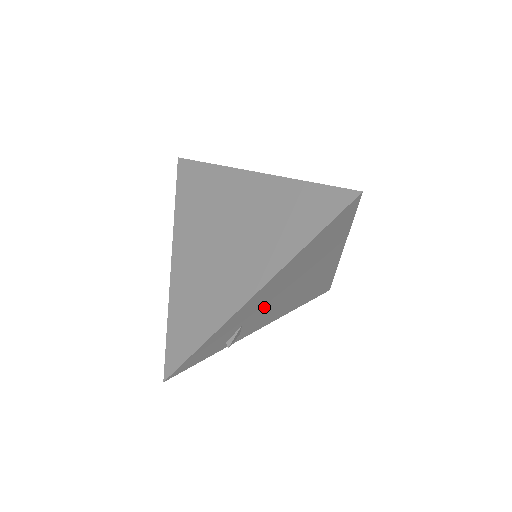
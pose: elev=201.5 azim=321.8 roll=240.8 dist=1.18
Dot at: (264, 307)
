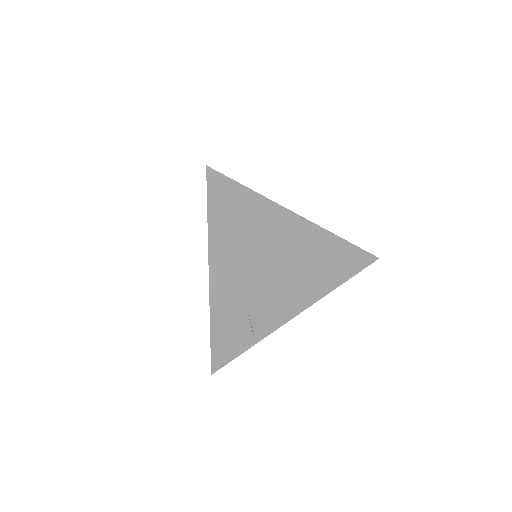
Dot at: (255, 290)
